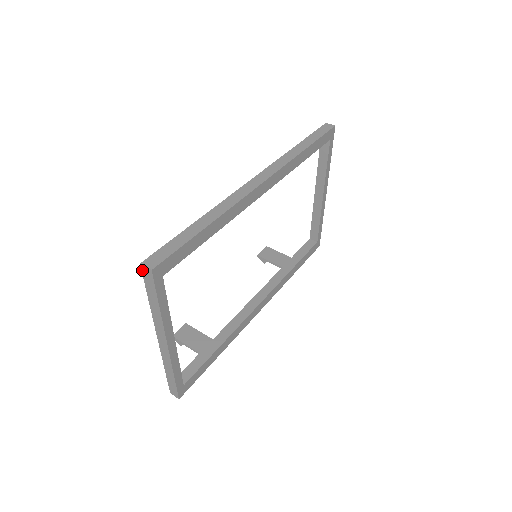
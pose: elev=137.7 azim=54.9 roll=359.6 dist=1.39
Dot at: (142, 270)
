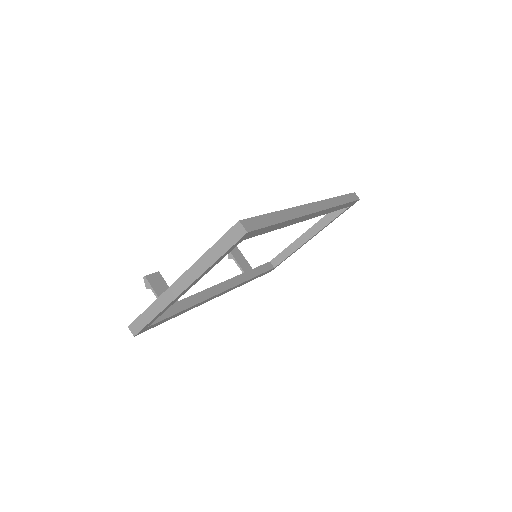
Dot at: (235, 226)
